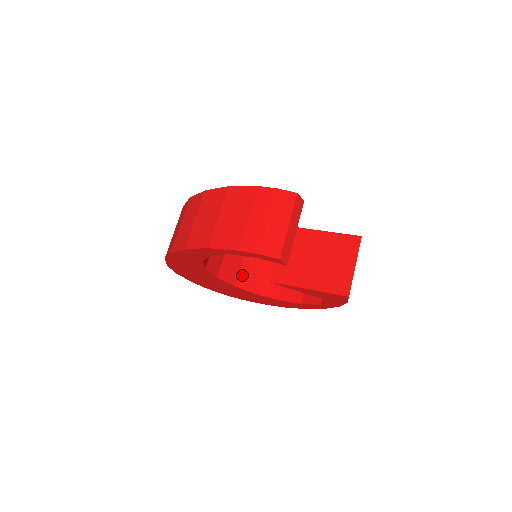
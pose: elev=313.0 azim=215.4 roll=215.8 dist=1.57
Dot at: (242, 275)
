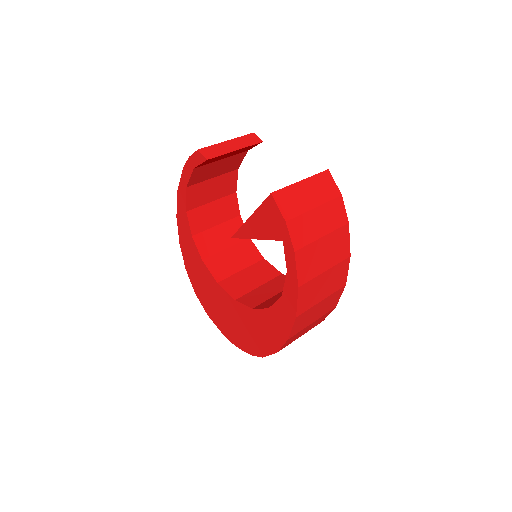
Dot at: (250, 294)
